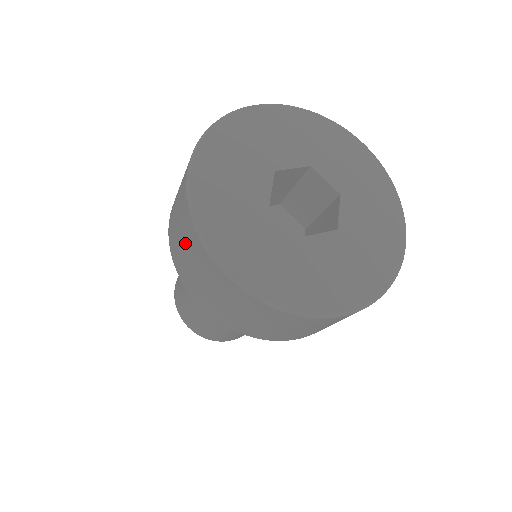
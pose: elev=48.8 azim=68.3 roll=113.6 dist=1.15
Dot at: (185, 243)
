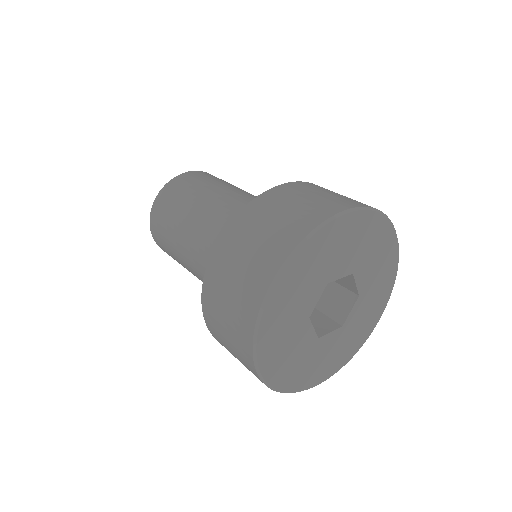
Dot at: (231, 325)
